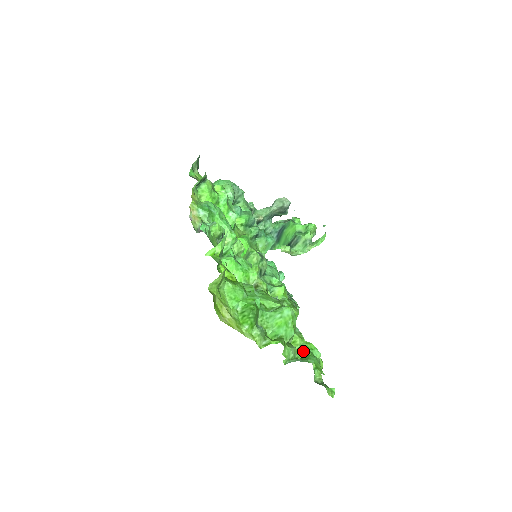
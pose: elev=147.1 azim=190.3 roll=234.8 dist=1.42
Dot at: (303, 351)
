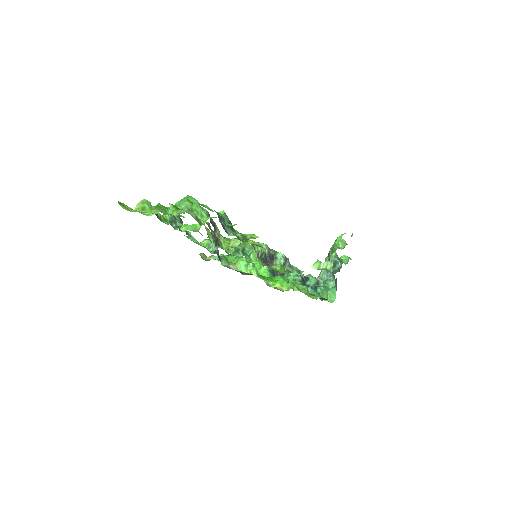
Dot at: occluded
